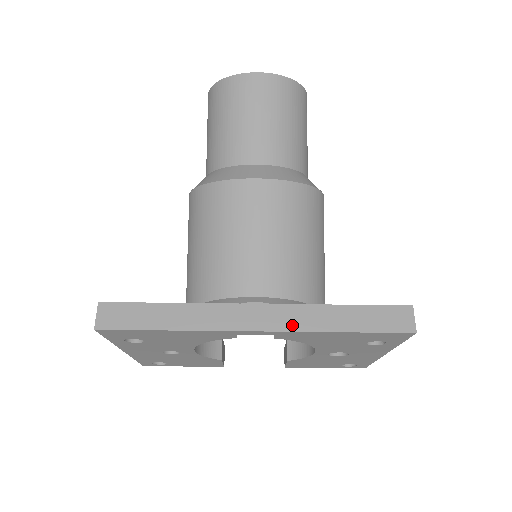
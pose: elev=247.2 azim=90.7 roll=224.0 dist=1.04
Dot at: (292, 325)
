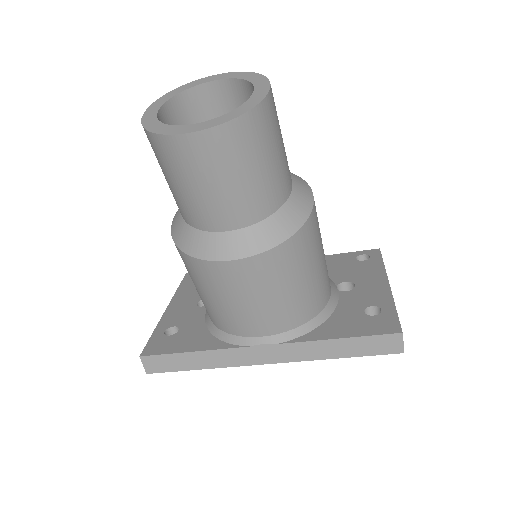
Dot at: (296, 357)
